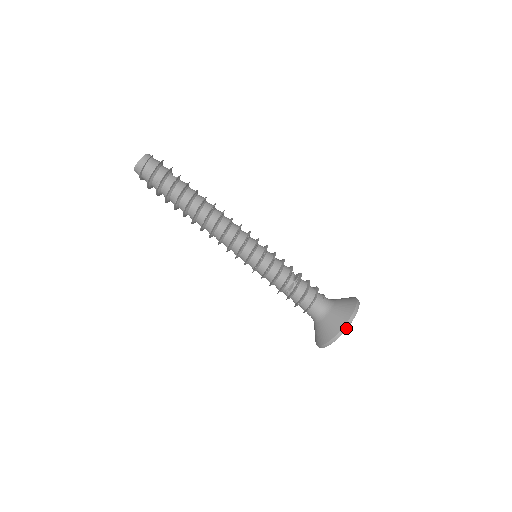
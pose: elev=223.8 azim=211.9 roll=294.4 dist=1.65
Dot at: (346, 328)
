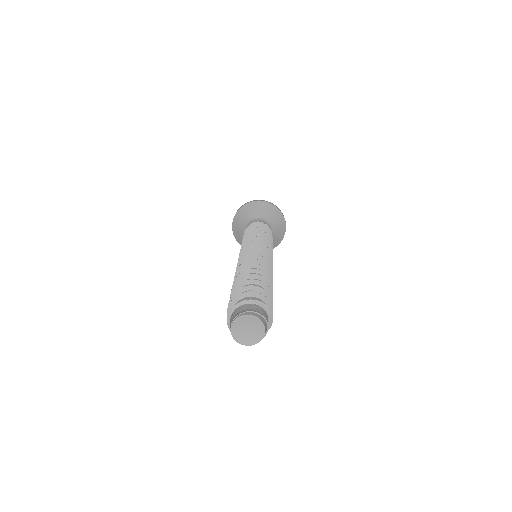
Dot at: (276, 246)
